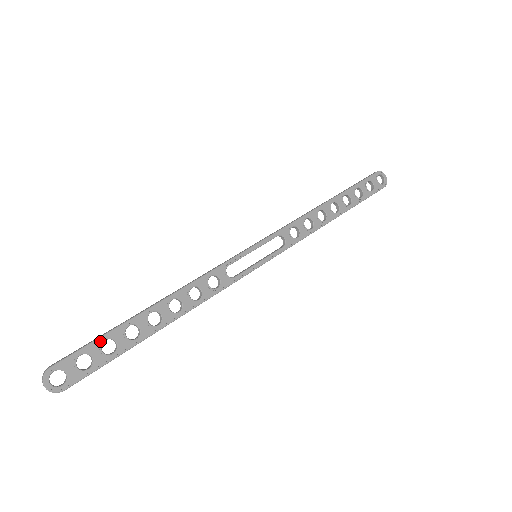
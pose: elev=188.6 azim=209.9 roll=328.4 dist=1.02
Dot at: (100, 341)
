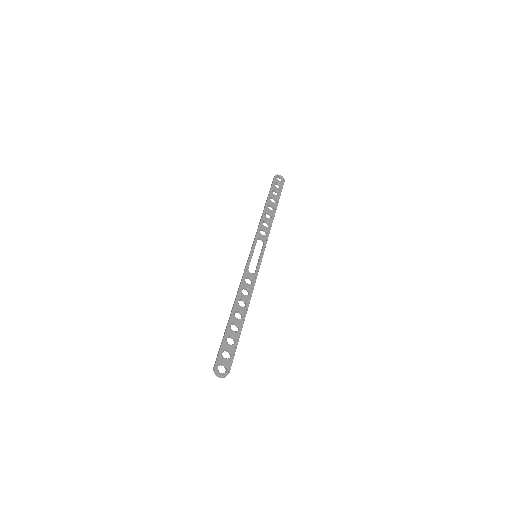
Dot at: (225, 341)
